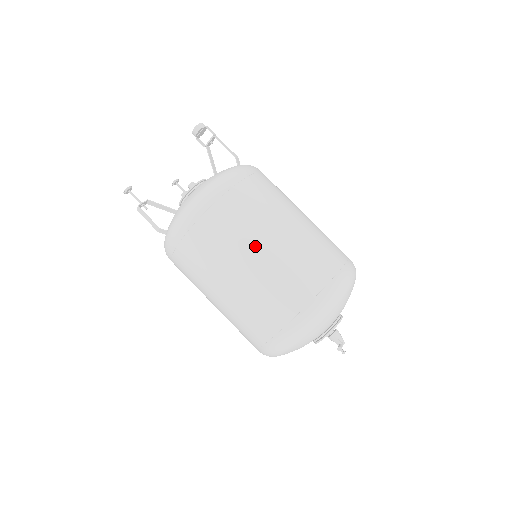
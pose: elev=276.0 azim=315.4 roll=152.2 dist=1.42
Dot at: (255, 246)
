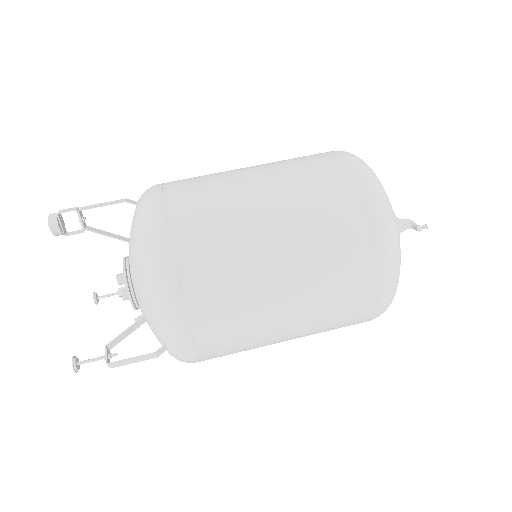
Dot at: (263, 245)
